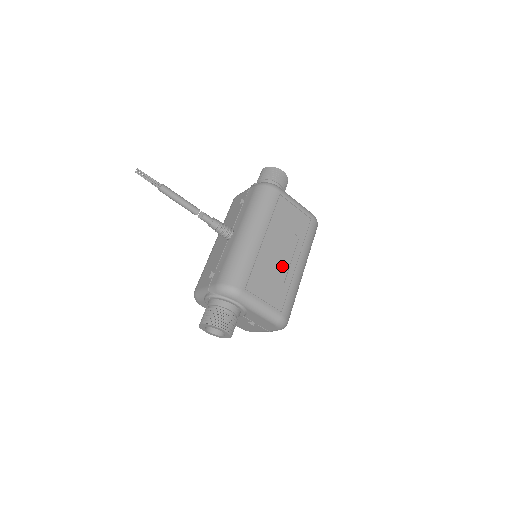
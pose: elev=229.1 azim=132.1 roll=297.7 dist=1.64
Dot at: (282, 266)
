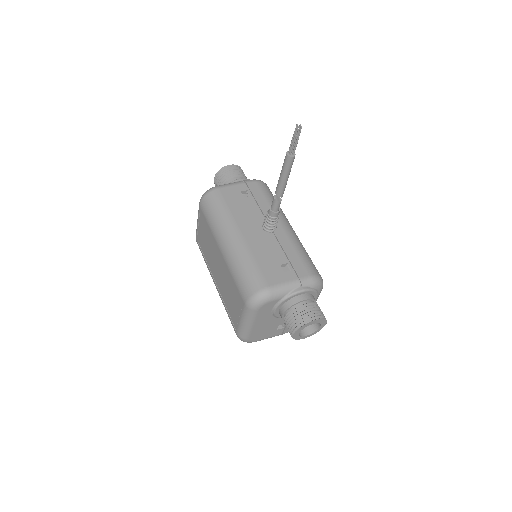
Dot at: occluded
